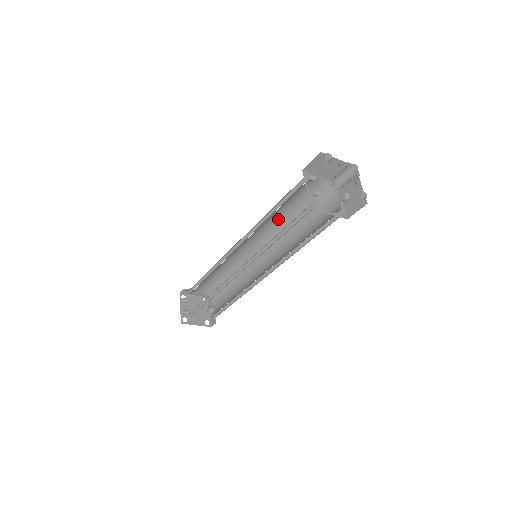
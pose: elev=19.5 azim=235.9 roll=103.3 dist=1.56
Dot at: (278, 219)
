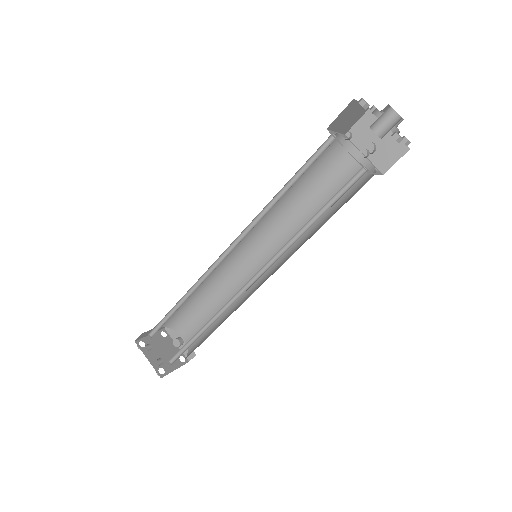
Dot at: occluded
